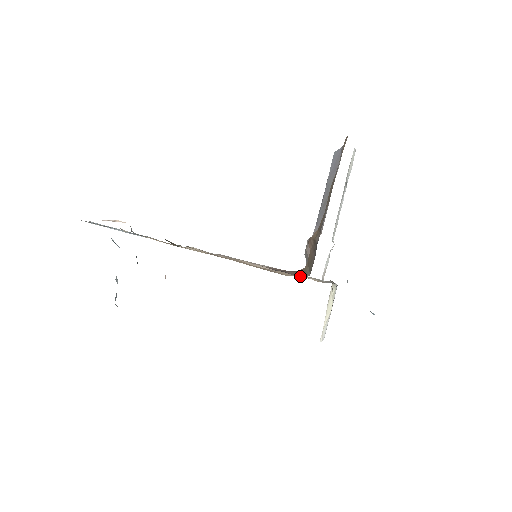
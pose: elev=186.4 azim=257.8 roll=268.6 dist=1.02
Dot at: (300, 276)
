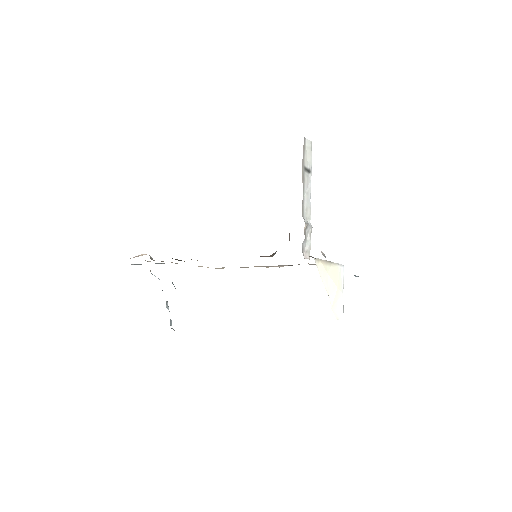
Dot at: (270, 256)
